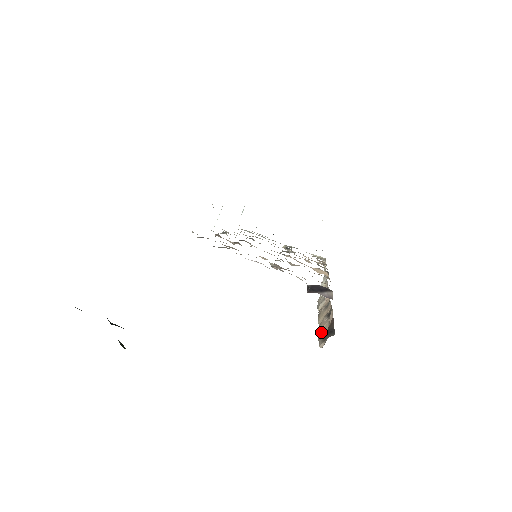
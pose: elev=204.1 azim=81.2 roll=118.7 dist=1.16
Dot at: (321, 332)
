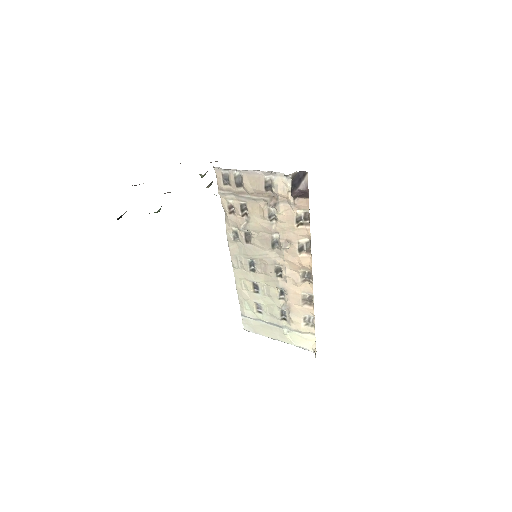
Dot at: occluded
